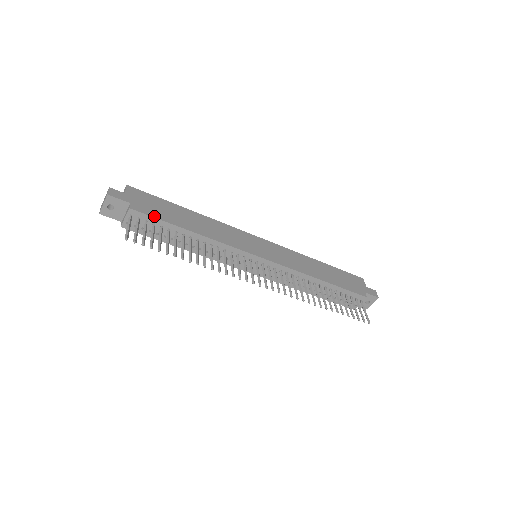
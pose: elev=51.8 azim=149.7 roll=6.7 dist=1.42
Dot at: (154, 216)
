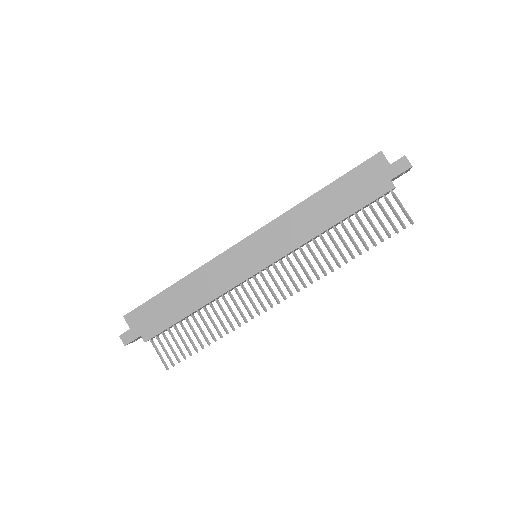
Dot at: (162, 330)
